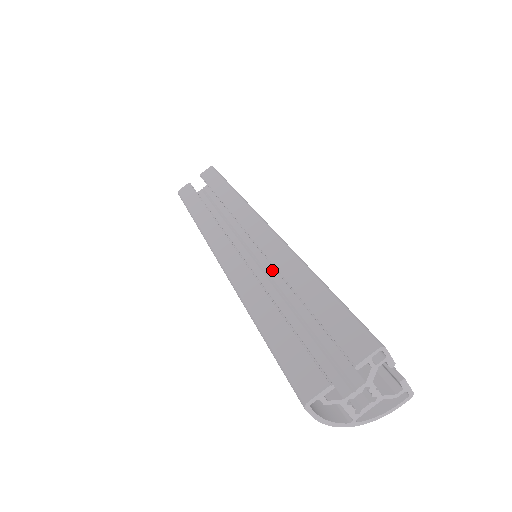
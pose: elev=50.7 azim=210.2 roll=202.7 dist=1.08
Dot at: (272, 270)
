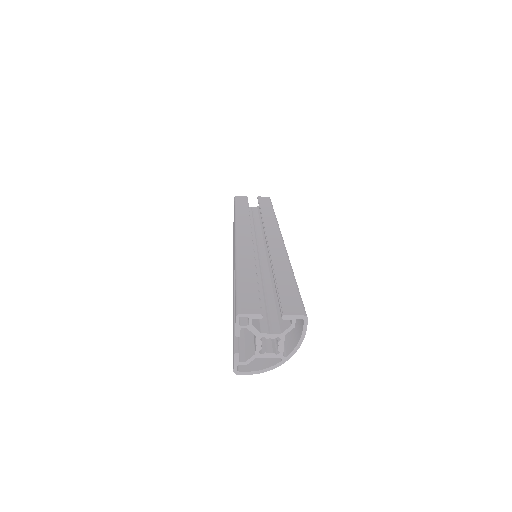
Dot at: occluded
